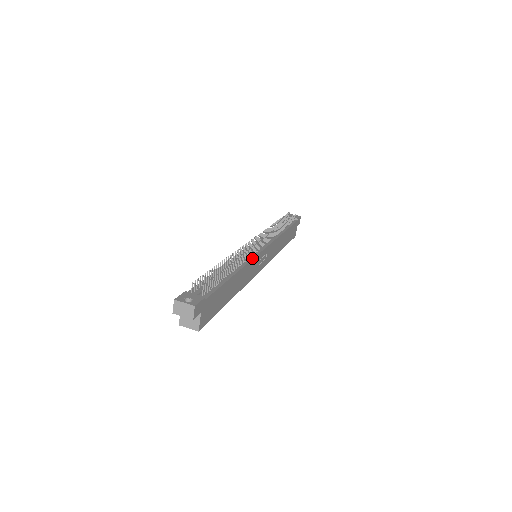
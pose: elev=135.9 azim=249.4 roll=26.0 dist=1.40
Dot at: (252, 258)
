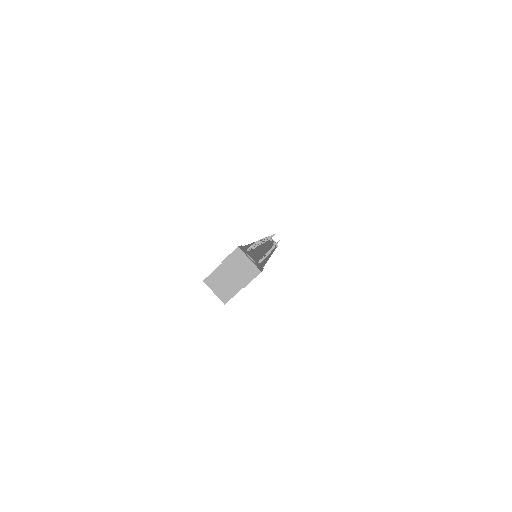
Dot at: (269, 256)
